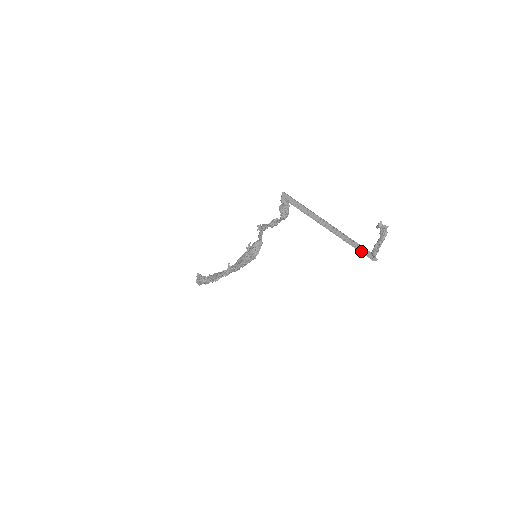
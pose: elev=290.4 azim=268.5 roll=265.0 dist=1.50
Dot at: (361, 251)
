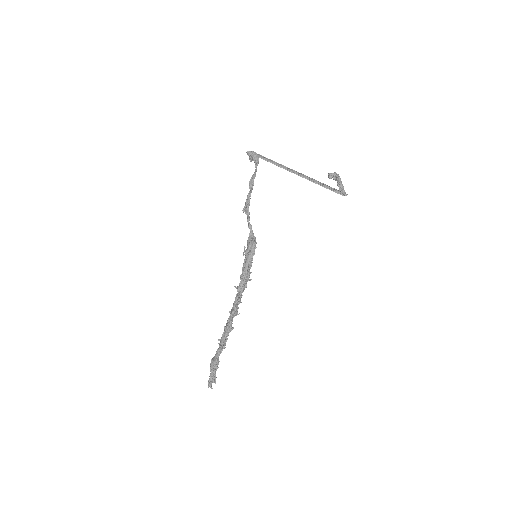
Dot at: (331, 188)
